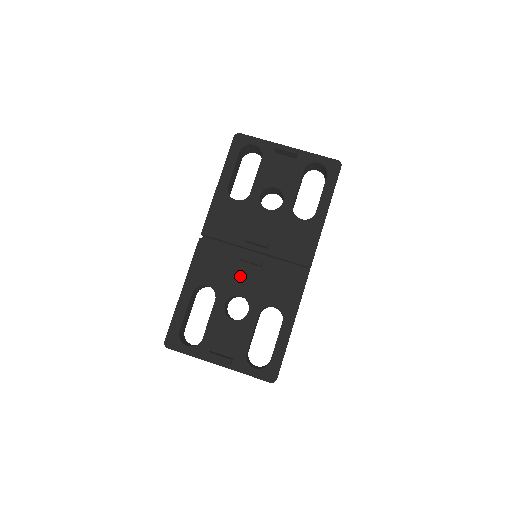
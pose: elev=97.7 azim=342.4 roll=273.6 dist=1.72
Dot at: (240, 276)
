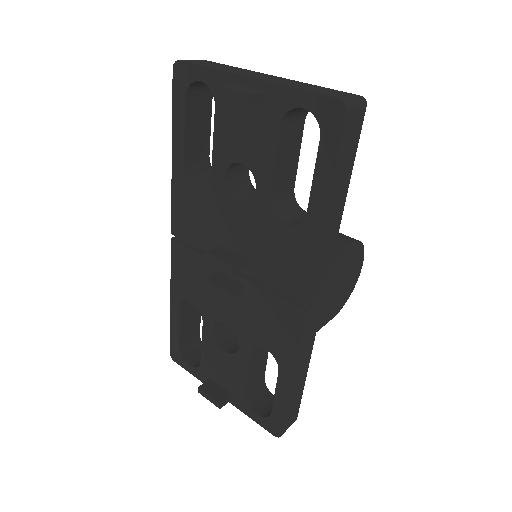
Dot at: (222, 299)
